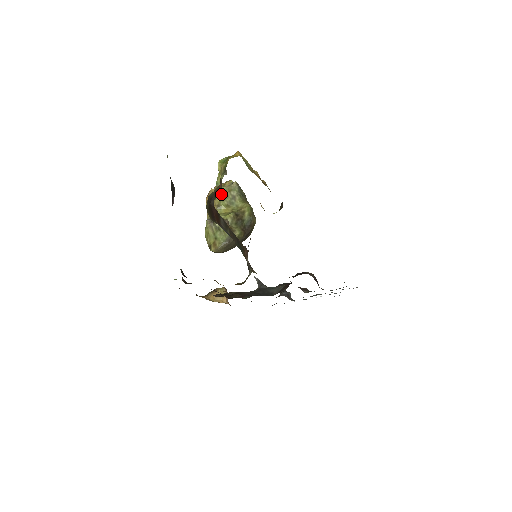
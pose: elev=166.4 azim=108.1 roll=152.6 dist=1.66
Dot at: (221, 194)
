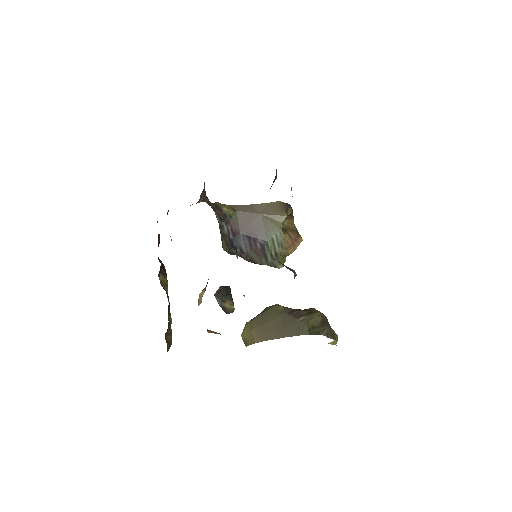
Dot at: occluded
